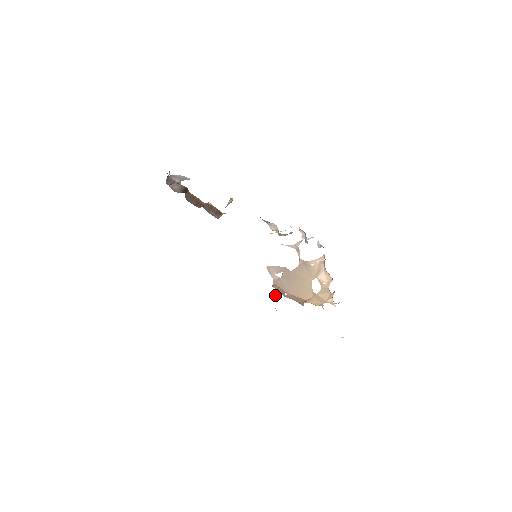
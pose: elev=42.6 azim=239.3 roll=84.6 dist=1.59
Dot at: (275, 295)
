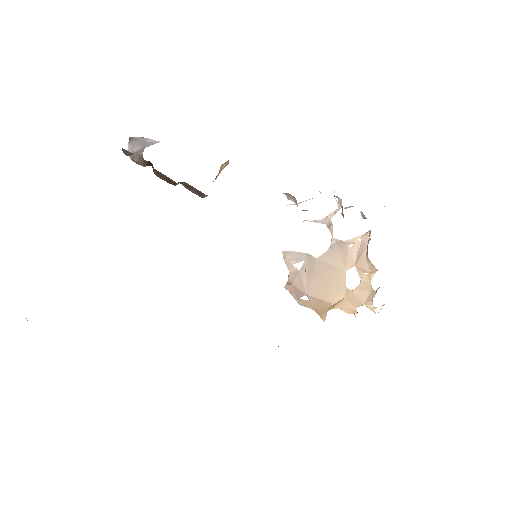
Dot at: occluded
